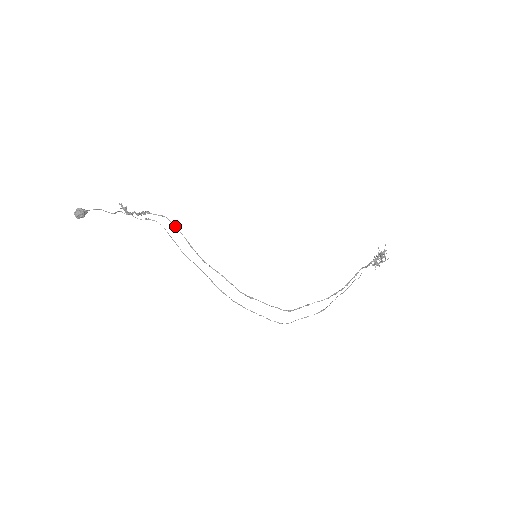
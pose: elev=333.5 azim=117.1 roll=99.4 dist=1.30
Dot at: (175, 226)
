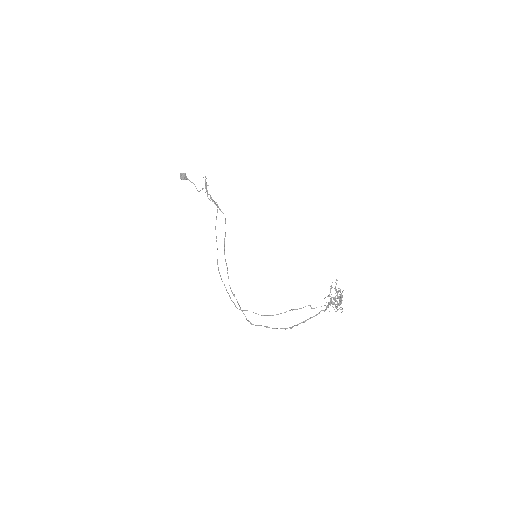
Dot at: occluded
